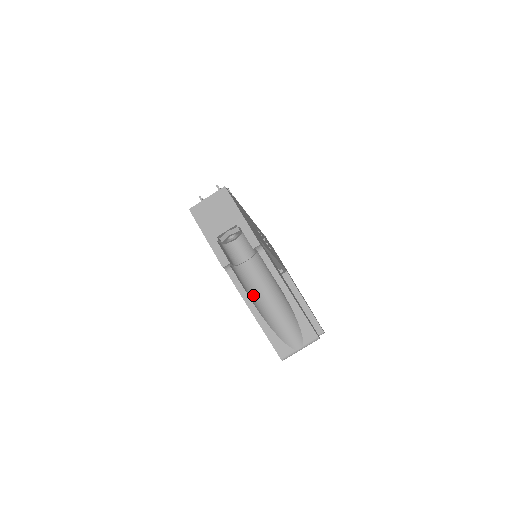
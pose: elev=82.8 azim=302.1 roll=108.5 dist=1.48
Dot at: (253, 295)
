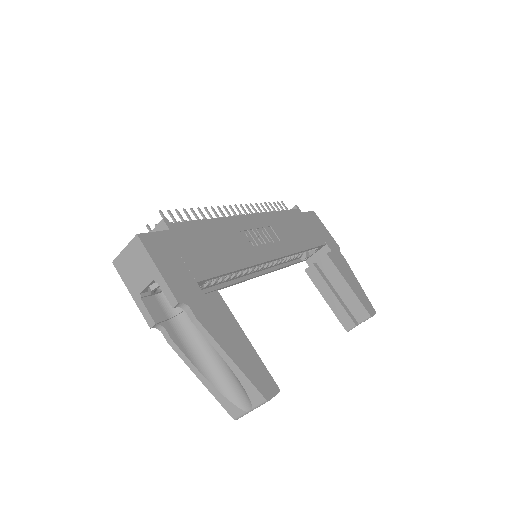
Dot at: (195, 349)
